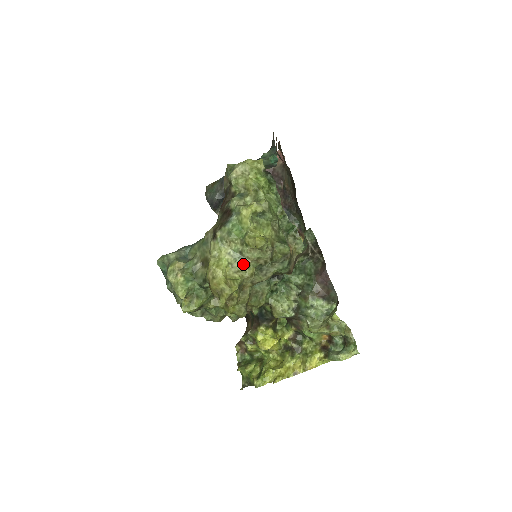
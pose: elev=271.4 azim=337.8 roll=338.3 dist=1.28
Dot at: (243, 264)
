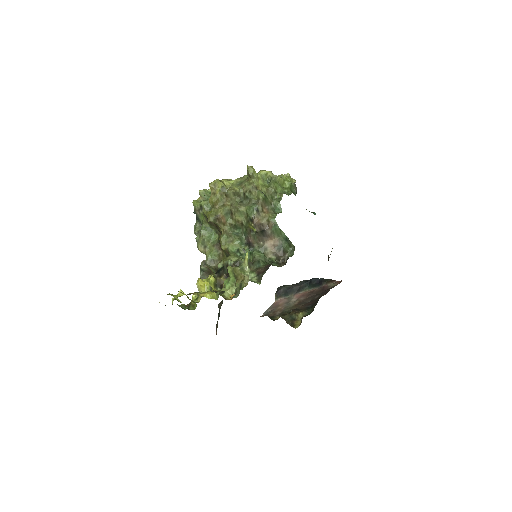
Dot at: (237, 186)
